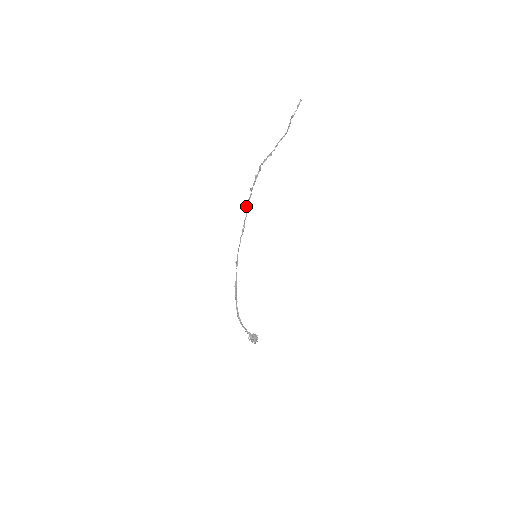
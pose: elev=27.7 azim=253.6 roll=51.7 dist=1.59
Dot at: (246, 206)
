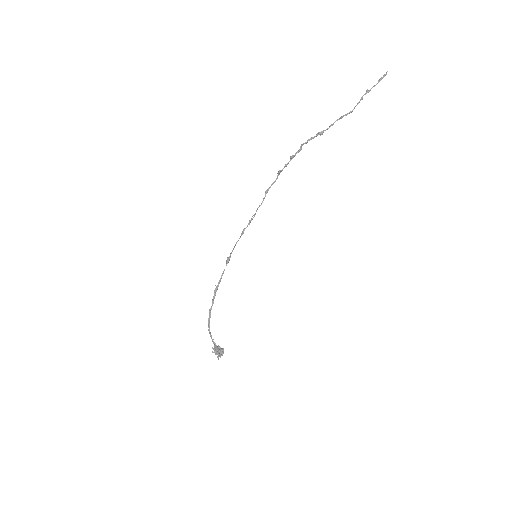
Dot at: (265, 192)
